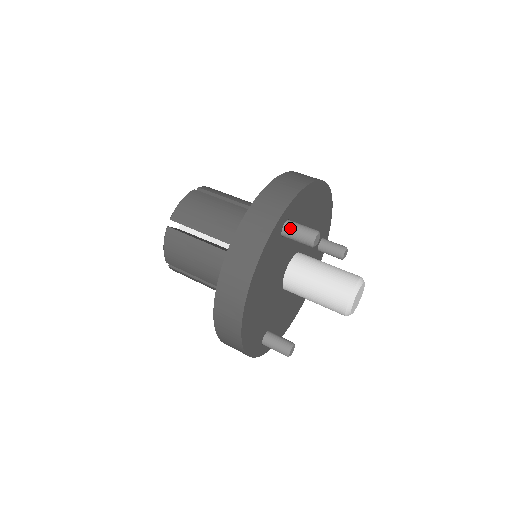
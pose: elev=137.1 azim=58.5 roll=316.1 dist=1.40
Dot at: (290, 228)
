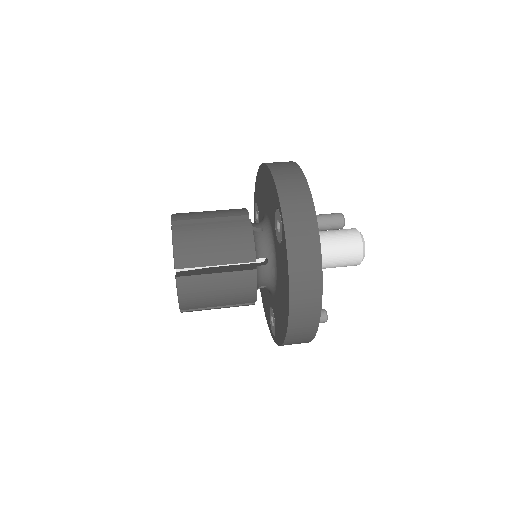
Dot at: (320, 223)
